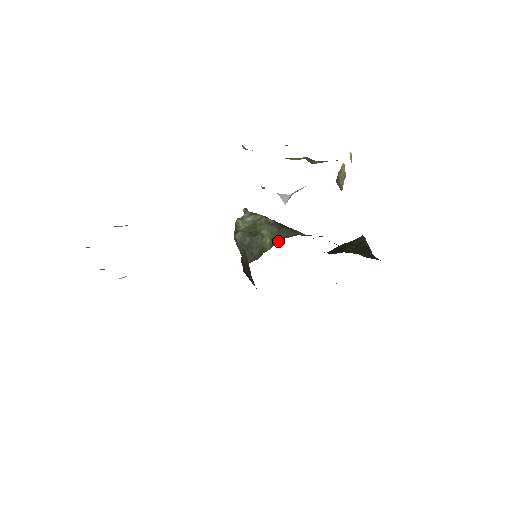
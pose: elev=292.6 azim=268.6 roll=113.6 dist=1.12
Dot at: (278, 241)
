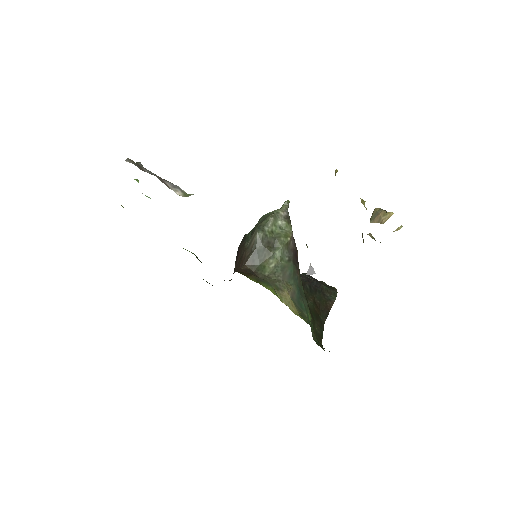
Dot at: (277, 279)
